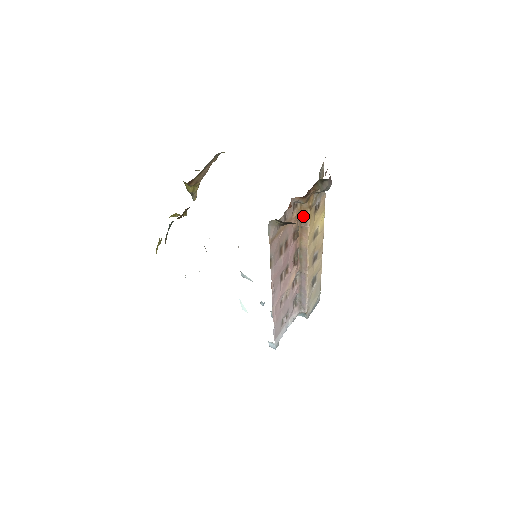
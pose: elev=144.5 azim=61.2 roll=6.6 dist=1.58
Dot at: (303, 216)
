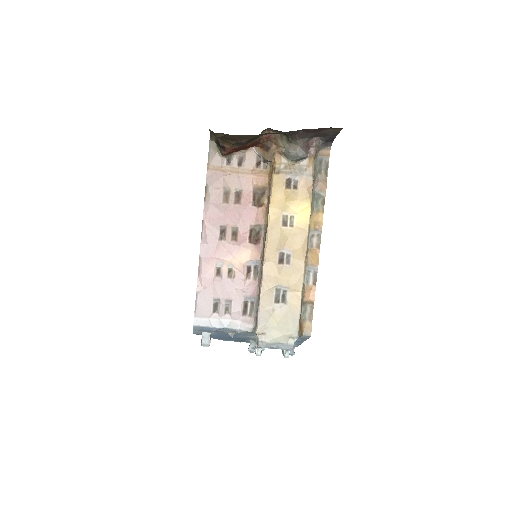
Dot at: (271, 182)
